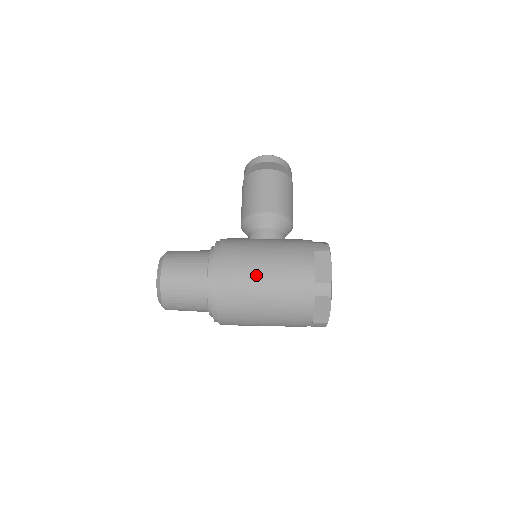
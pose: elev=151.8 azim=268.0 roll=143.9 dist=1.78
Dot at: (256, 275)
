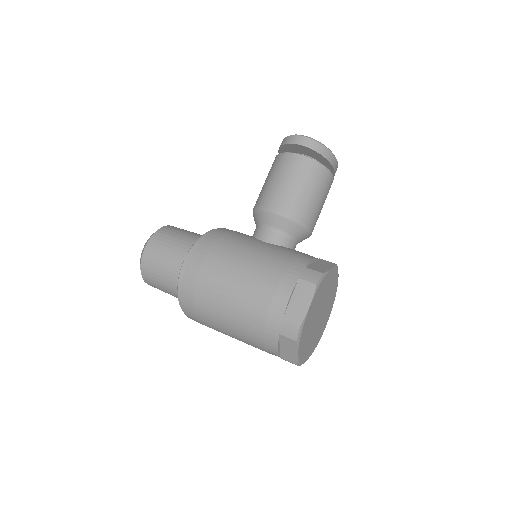
Dot at: (222, 287)
